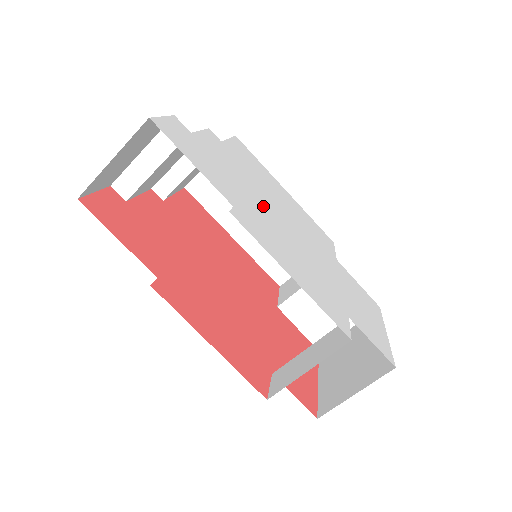
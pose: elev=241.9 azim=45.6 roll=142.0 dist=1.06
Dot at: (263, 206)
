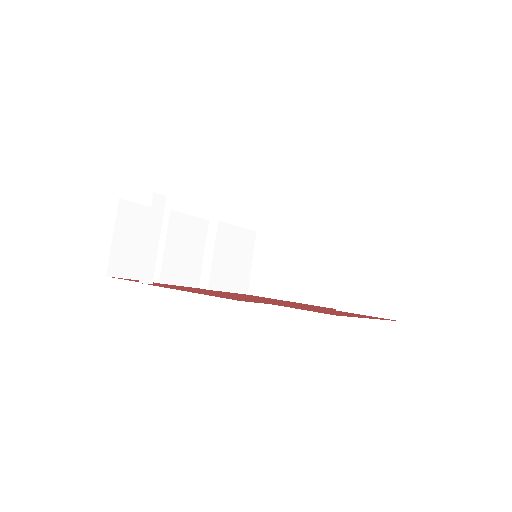
Dot at: occluded
